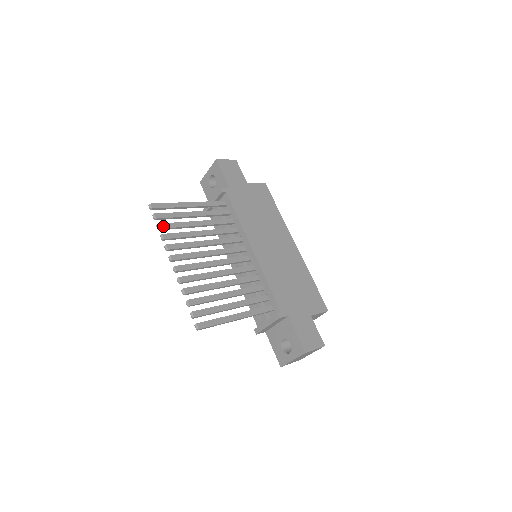
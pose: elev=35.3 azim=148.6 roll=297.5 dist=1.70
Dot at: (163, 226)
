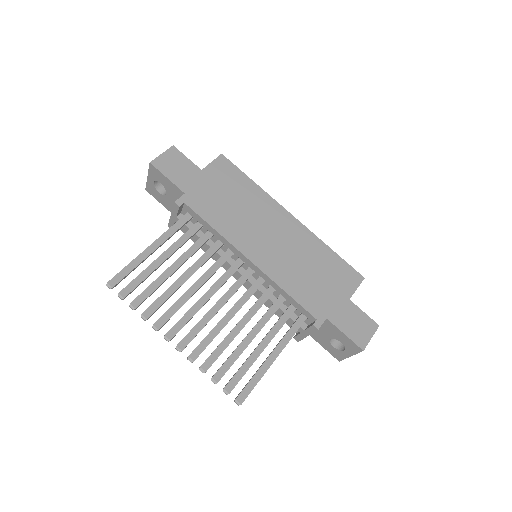
Dot at: (137, 302)
